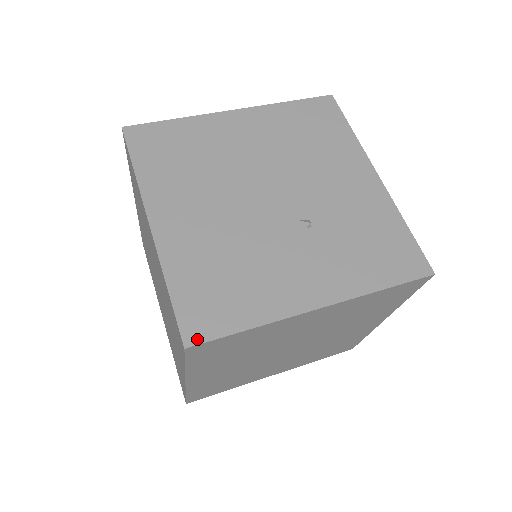
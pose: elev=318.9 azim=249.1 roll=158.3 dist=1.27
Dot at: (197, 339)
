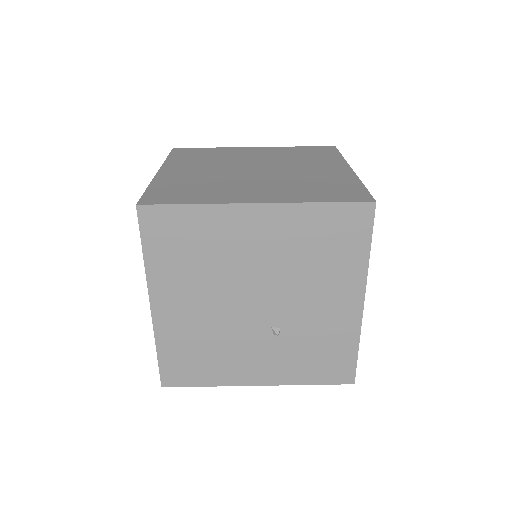
Dot at: (170, 384)
